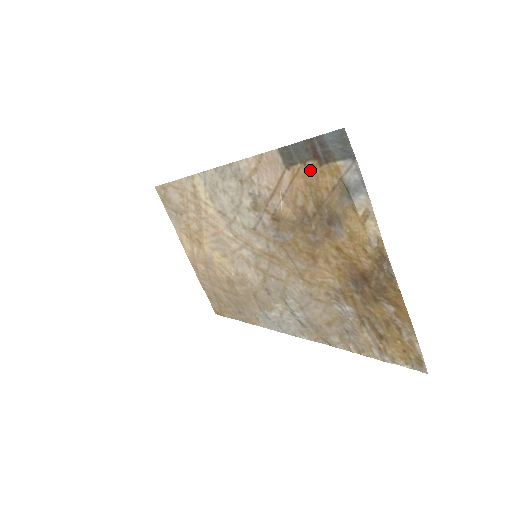
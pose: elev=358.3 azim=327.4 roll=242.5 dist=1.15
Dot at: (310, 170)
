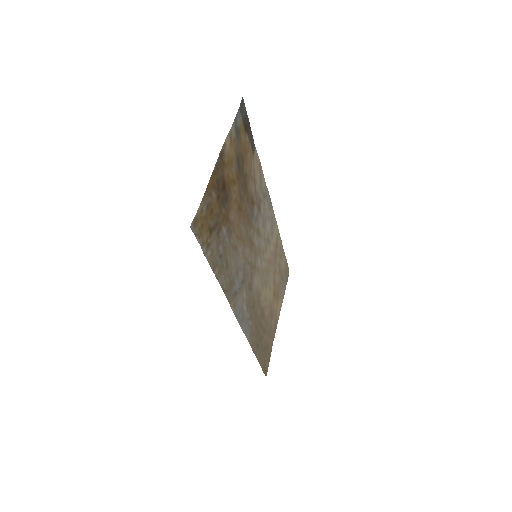
Dot at: (247, 142)
